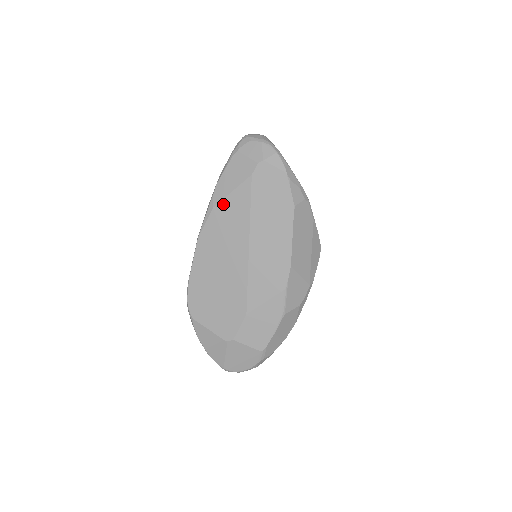
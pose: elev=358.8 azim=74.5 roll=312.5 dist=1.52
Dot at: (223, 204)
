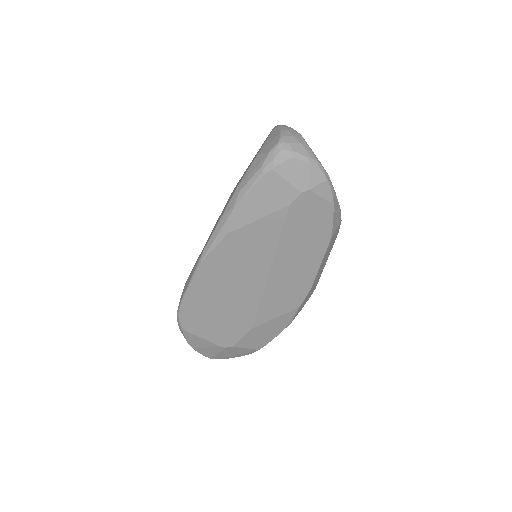
Dot at: (243, 231)
